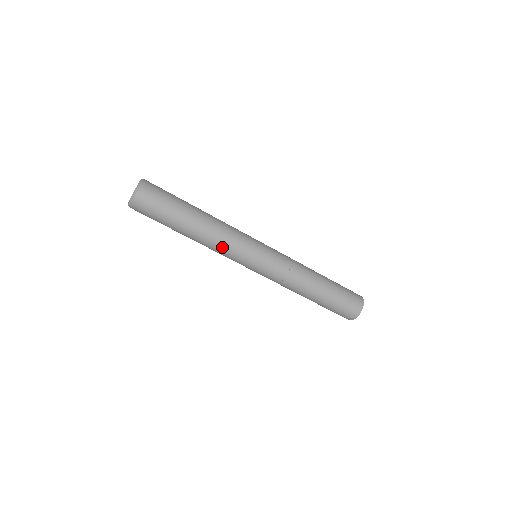
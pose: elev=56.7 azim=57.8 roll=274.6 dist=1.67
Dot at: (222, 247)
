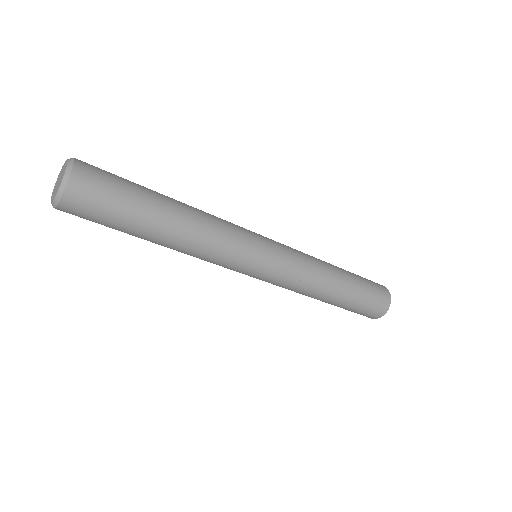
Dot at: (213, 252)
